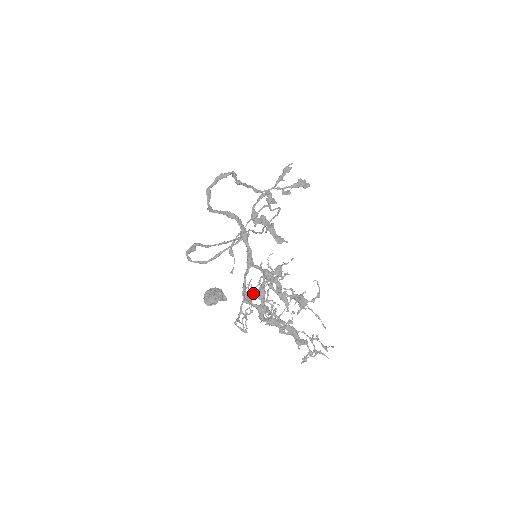
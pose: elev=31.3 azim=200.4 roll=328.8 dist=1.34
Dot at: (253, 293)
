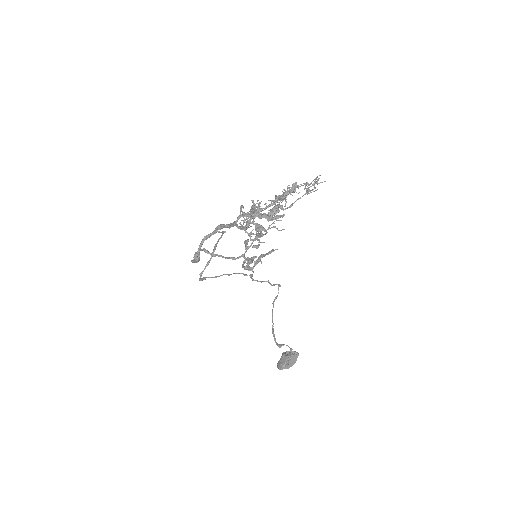
Dot at: occluded
